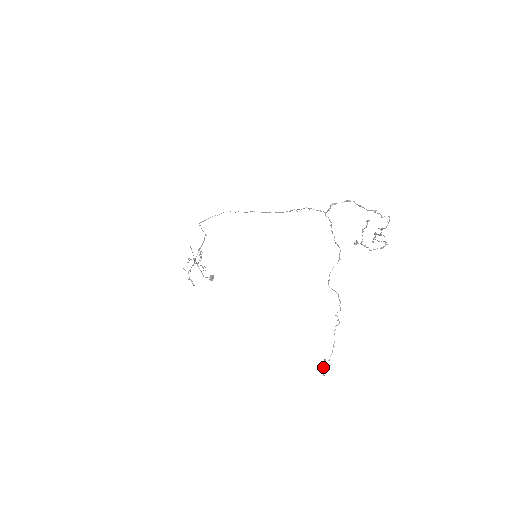
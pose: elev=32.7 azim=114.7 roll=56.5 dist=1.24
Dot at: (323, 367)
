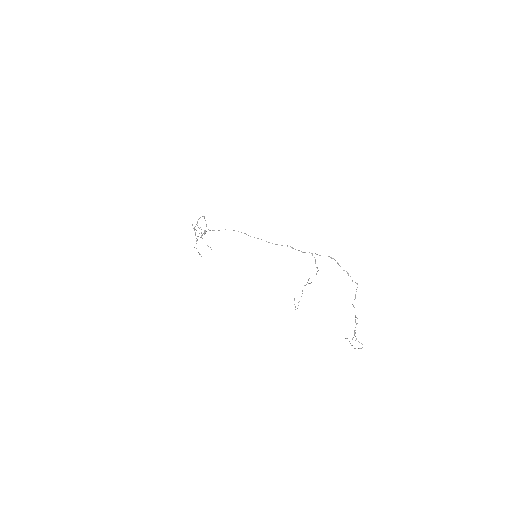
Dot at: occluded
